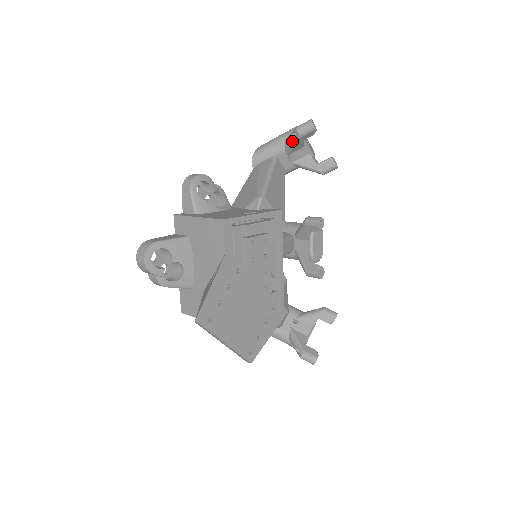
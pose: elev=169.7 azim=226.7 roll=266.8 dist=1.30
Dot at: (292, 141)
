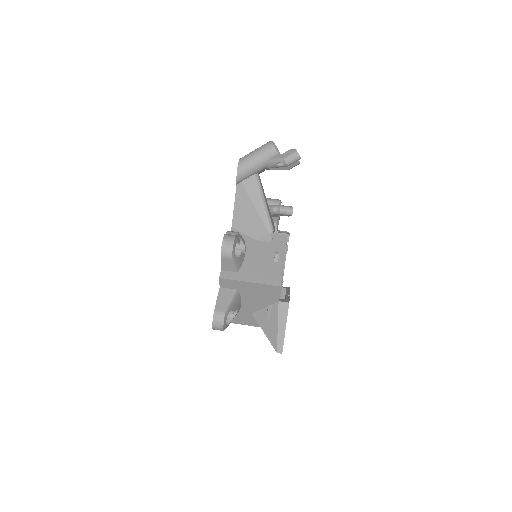
Dot at: (278, 167)
